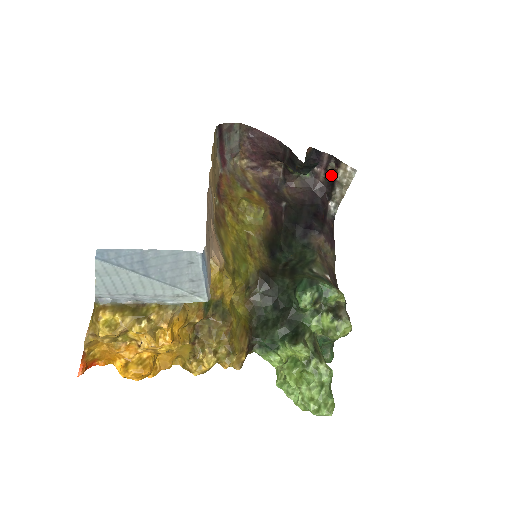
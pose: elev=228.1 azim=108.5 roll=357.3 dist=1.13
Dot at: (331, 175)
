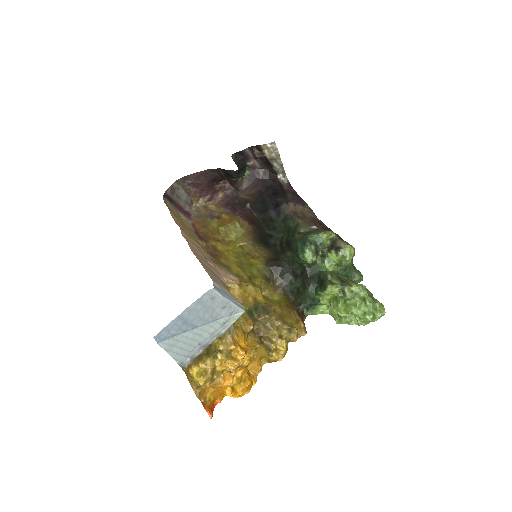
Dot at: (262, 159)
